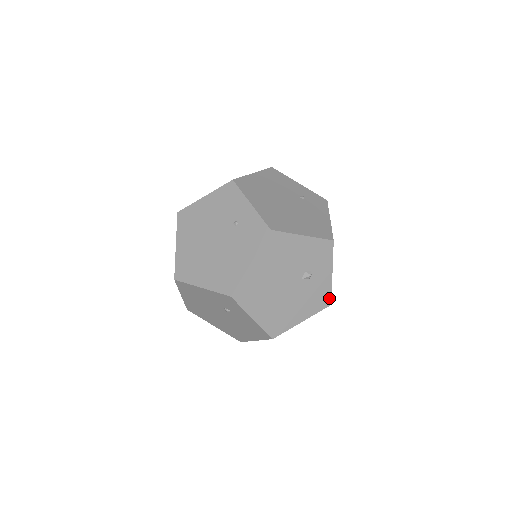
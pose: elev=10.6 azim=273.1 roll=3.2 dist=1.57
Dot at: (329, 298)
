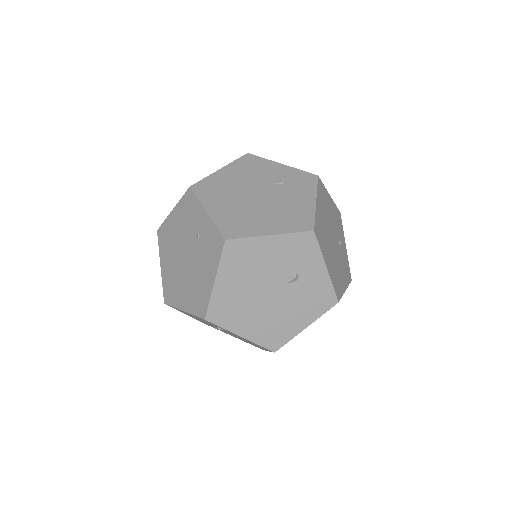
Dot at: (333, 296)
